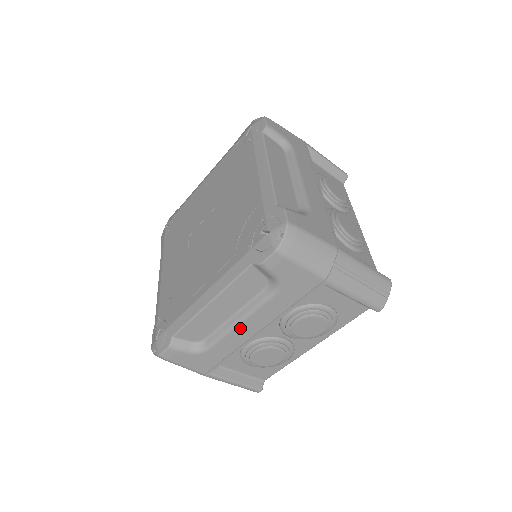
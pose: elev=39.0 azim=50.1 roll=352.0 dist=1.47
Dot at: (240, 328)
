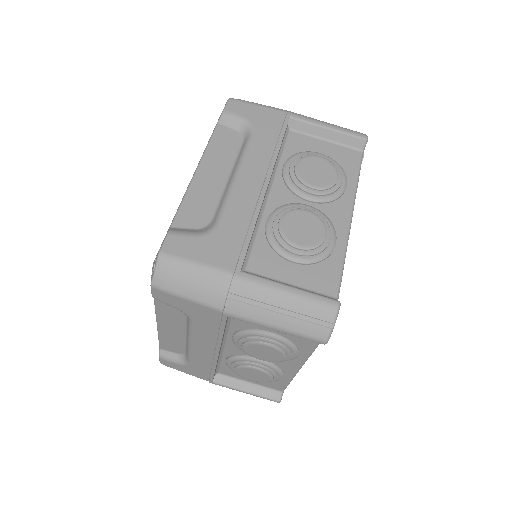
Dot at: (241, 181)
